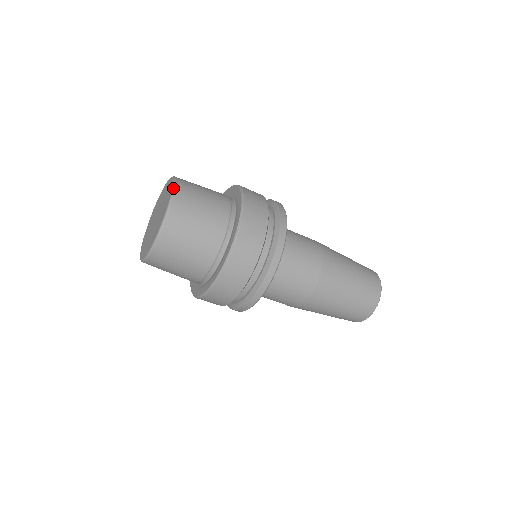
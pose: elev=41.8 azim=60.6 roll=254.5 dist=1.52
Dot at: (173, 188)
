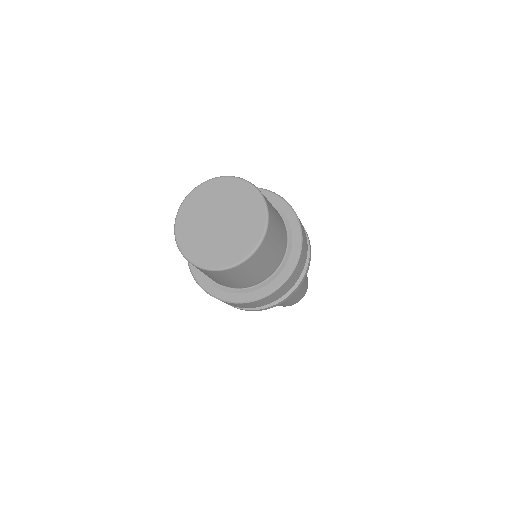
Dot at: (244, 261)
